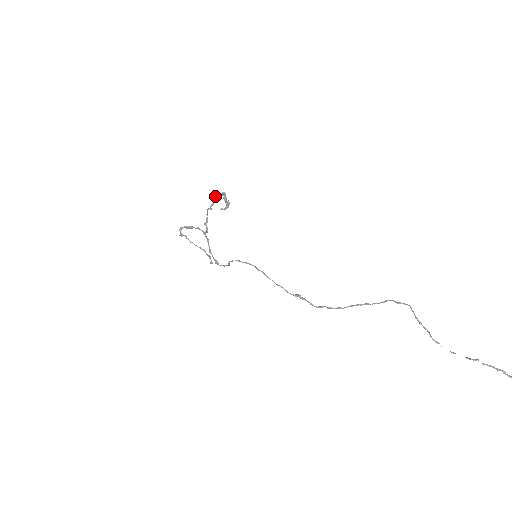
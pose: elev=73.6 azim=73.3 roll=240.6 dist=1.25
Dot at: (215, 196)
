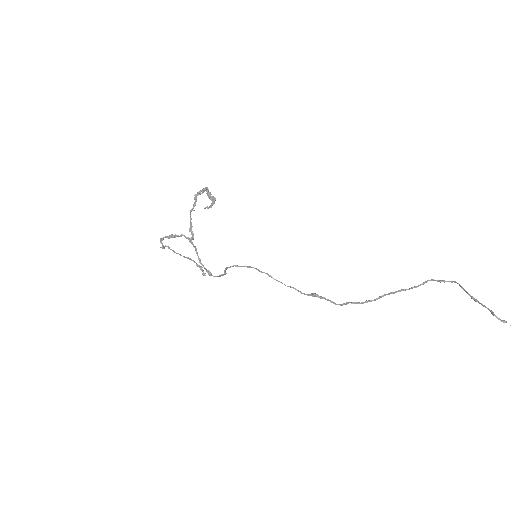
Dot at: occluded
